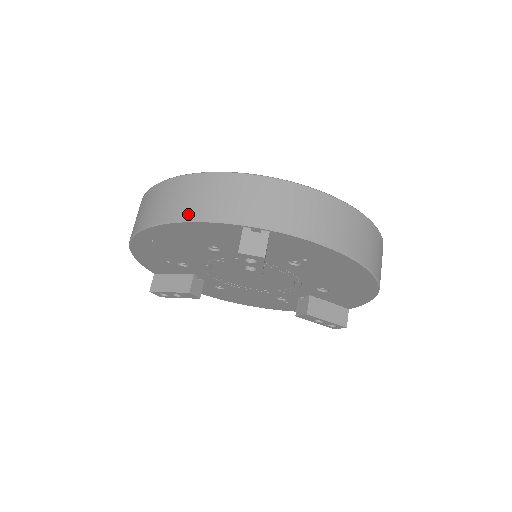
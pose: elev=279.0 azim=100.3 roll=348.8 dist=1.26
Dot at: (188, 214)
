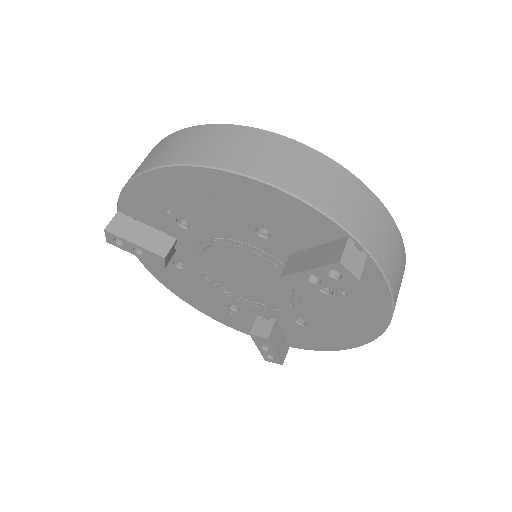
Dot at: (296, 187)
